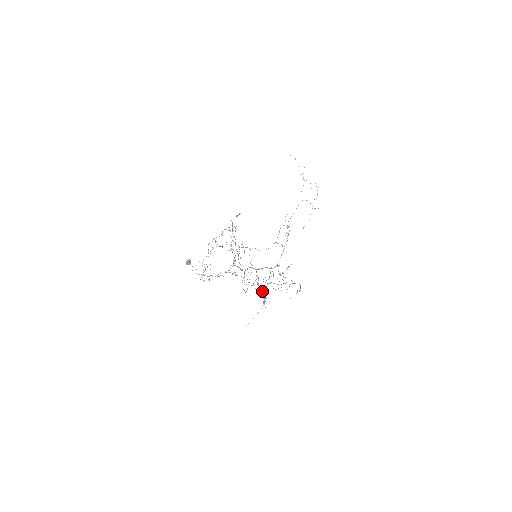
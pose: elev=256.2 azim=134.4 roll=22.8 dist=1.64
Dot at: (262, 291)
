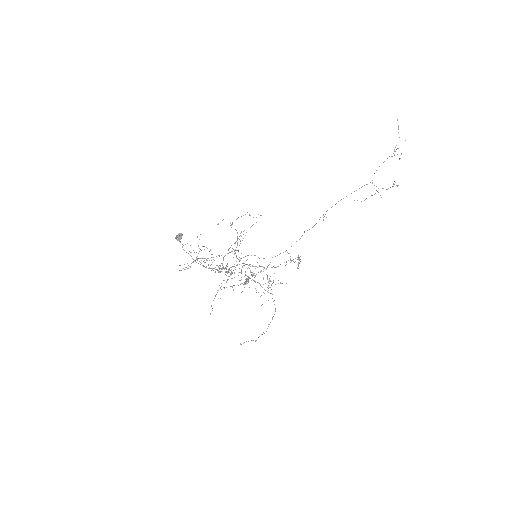
Dot at: (250, 272)
